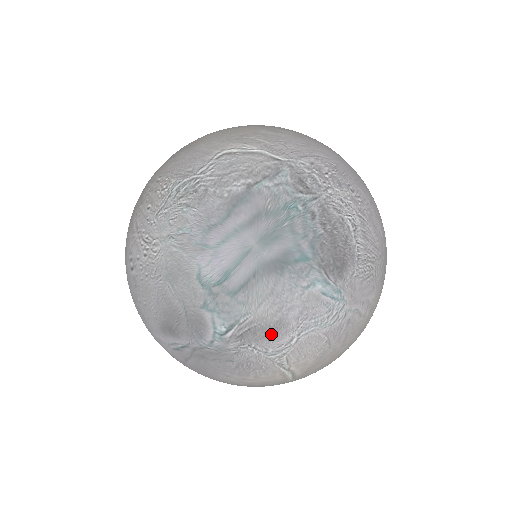
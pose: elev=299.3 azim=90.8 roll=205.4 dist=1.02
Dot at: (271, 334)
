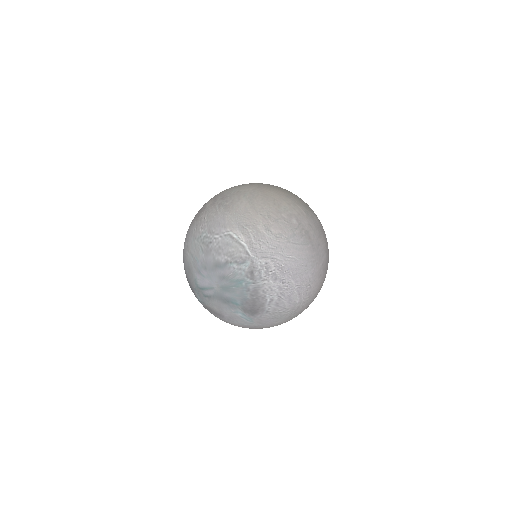
Dot at: (217, 315)
